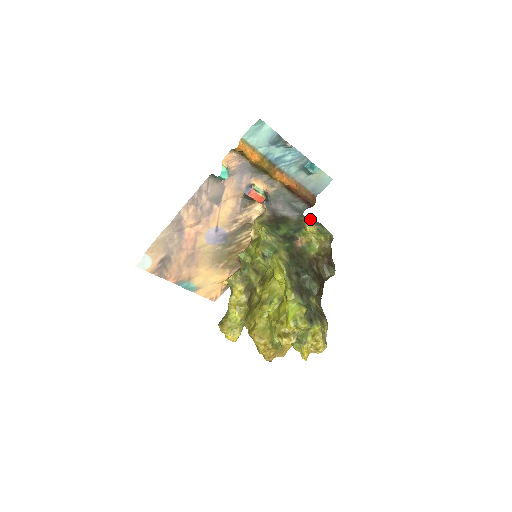
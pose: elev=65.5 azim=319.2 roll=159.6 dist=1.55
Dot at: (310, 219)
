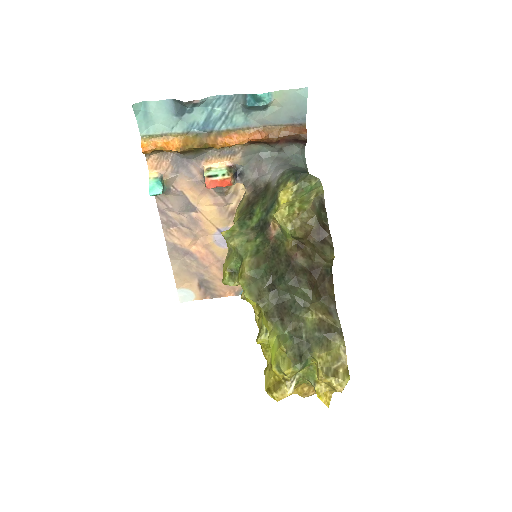
Dot at: (291, 175)
